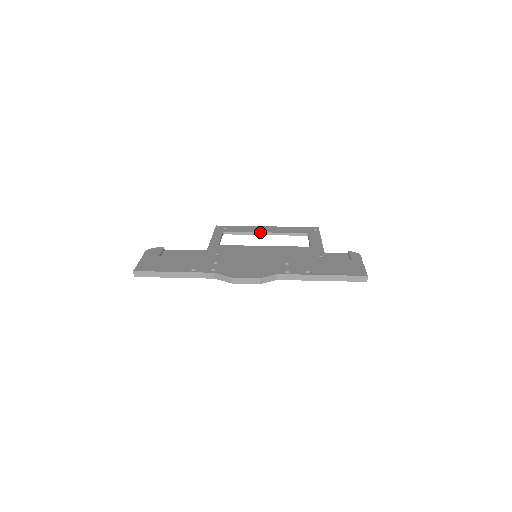
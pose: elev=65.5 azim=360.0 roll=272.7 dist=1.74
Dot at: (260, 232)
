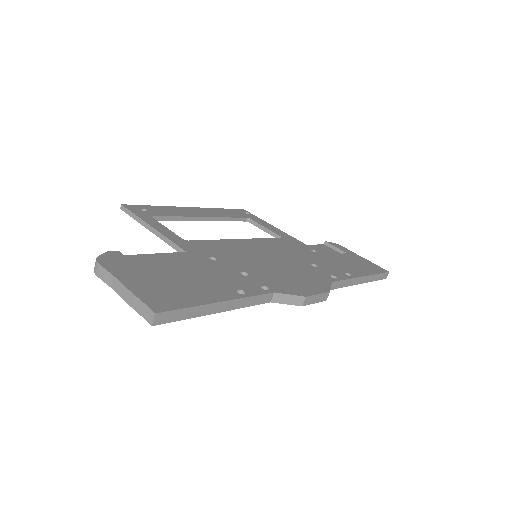
Dot at: (199, 216)
